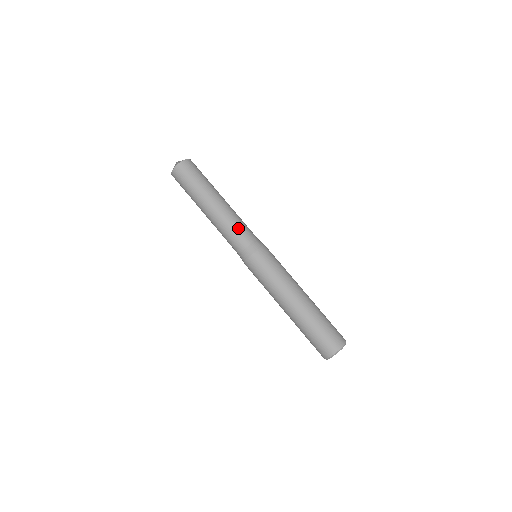
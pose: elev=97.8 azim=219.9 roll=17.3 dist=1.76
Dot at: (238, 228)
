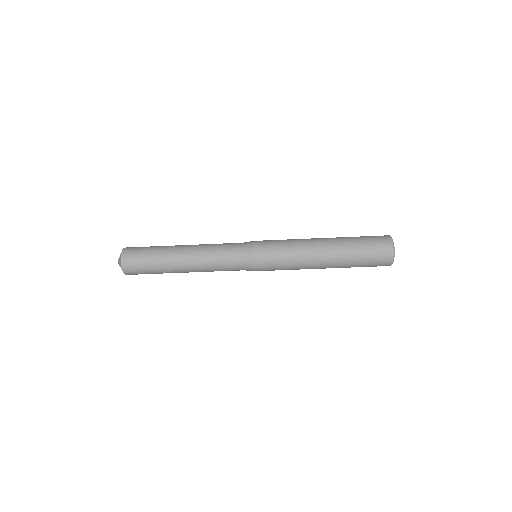
Dot at: occluded
